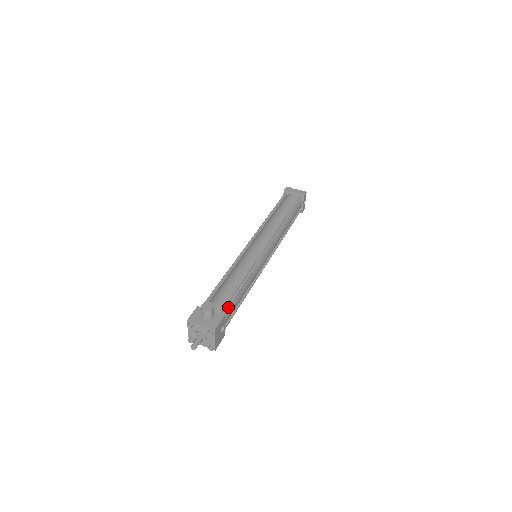
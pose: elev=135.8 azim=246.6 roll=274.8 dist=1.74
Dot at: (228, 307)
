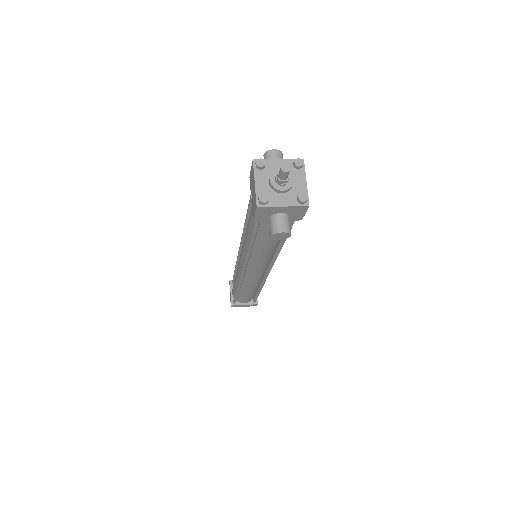
Dot at: occluded
